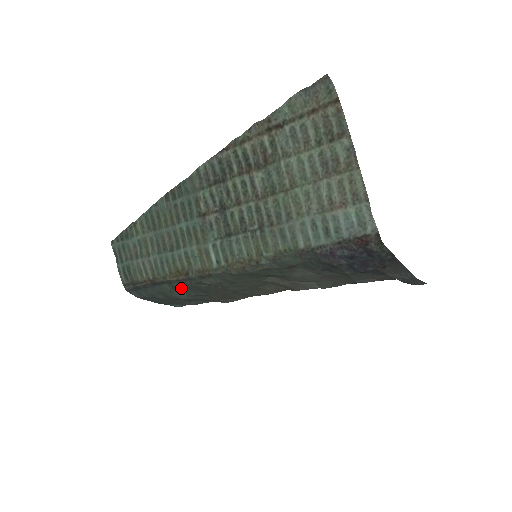
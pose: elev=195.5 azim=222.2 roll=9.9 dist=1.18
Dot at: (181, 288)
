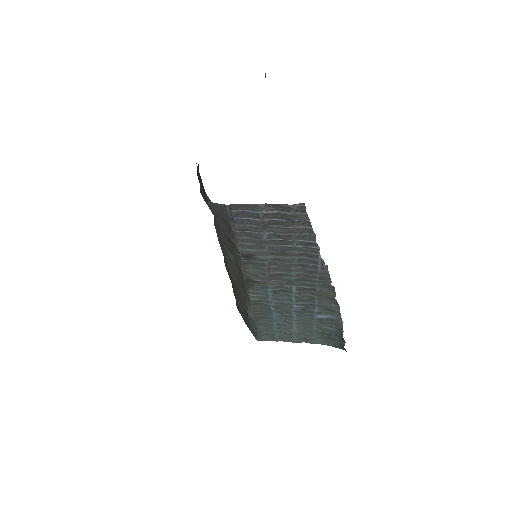
Dot at: occluded
